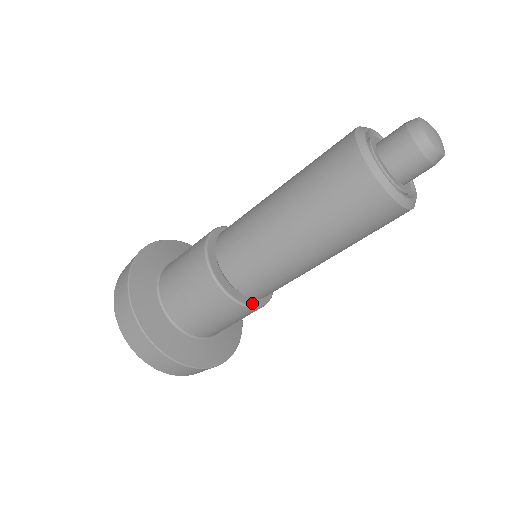
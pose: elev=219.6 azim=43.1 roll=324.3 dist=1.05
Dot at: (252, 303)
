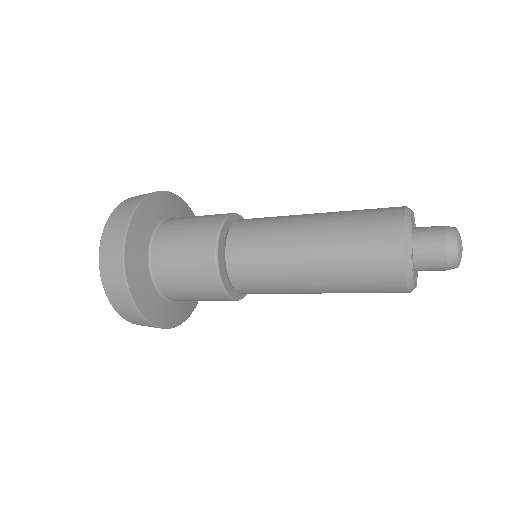
Dot at: occluded
